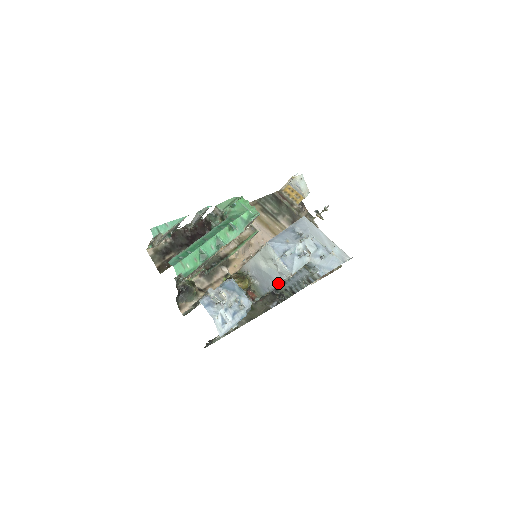
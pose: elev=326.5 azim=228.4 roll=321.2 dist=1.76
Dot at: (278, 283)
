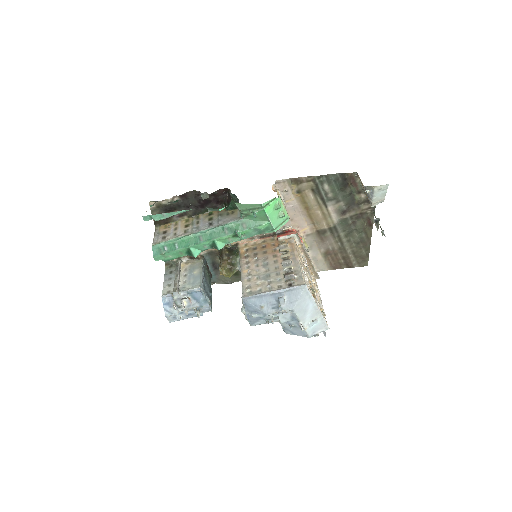
Dot at: occluded
